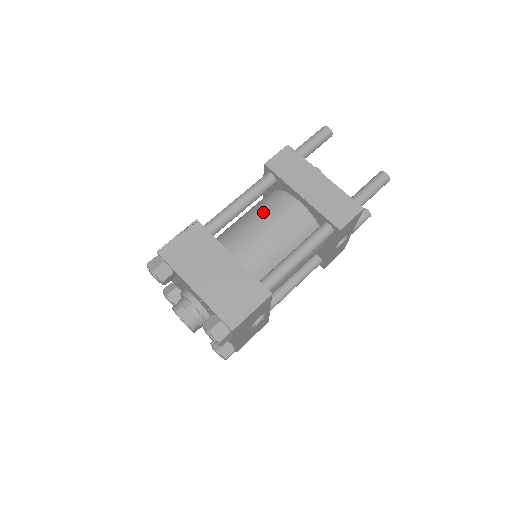
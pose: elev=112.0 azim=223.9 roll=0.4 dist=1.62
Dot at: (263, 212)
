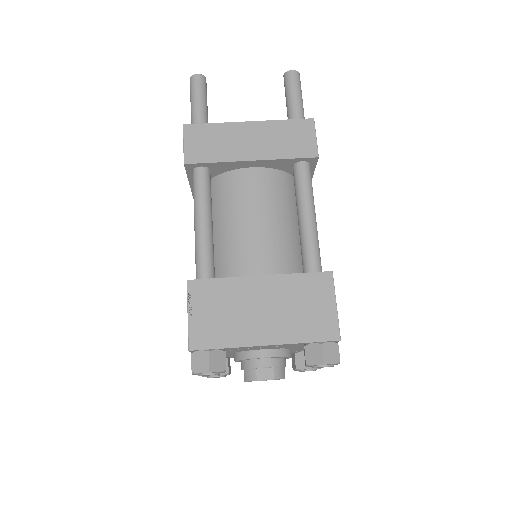
Dot at: (231, 210)
